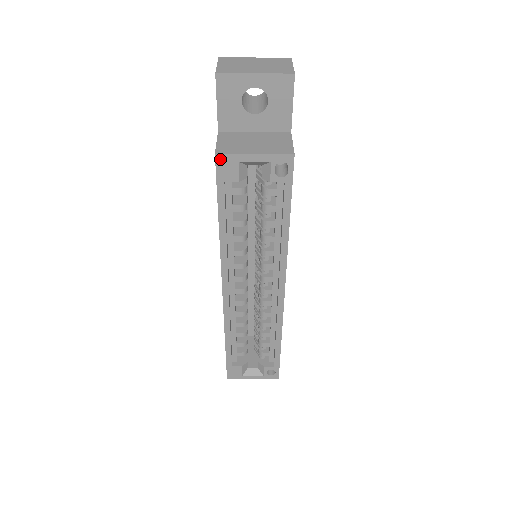
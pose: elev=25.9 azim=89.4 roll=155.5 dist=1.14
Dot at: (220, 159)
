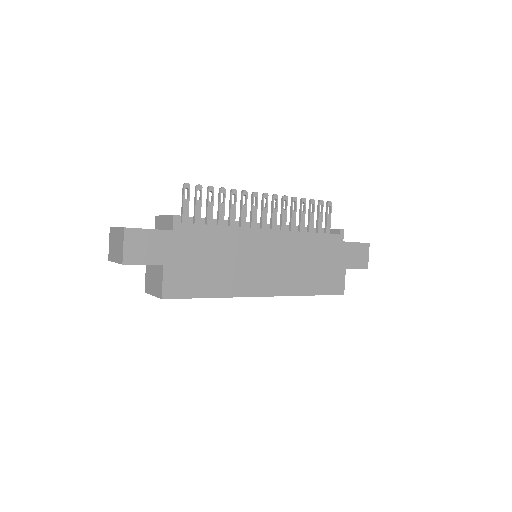
Dot at: occluded
